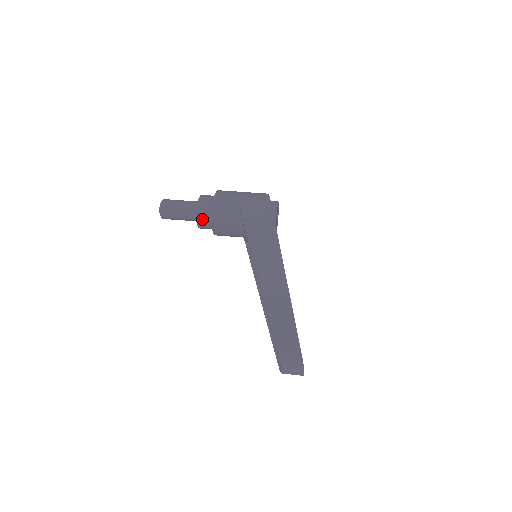
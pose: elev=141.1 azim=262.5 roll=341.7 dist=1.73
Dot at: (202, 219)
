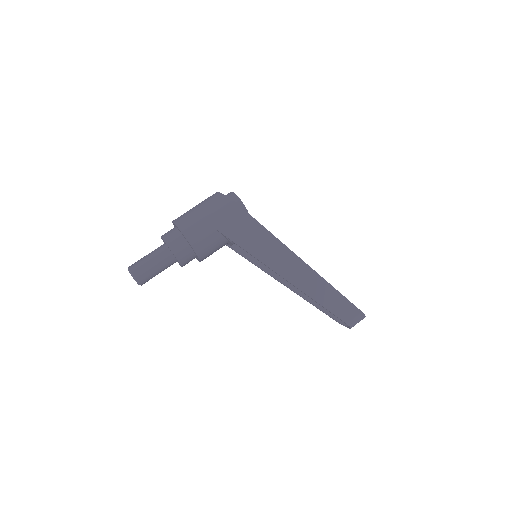
Dot at: (185, 261)
